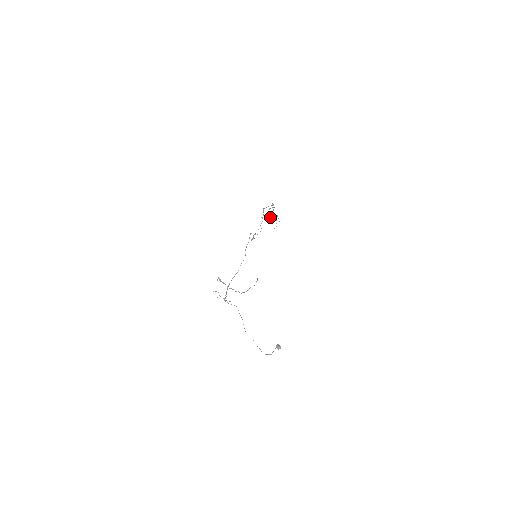
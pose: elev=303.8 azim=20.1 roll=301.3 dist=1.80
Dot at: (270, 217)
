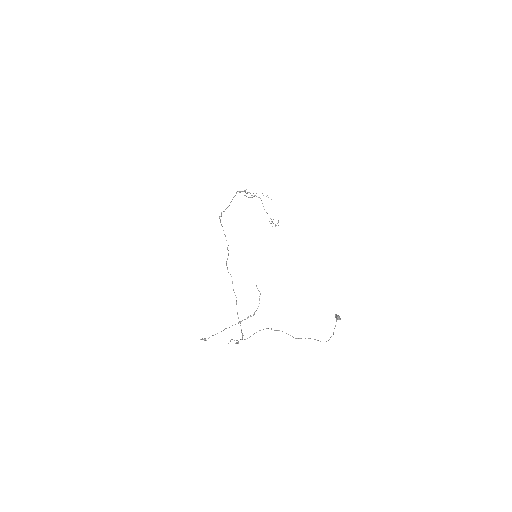
Dot at: occluded
